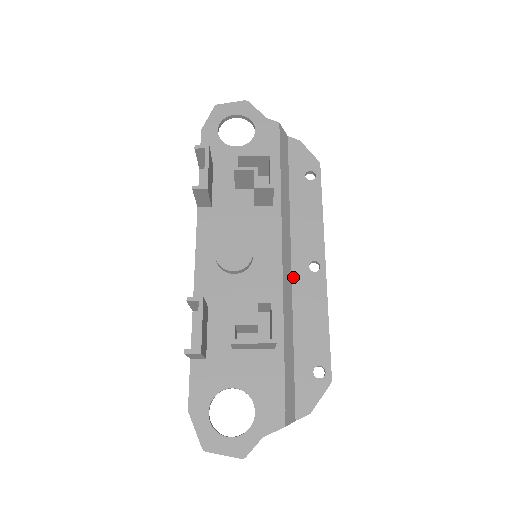
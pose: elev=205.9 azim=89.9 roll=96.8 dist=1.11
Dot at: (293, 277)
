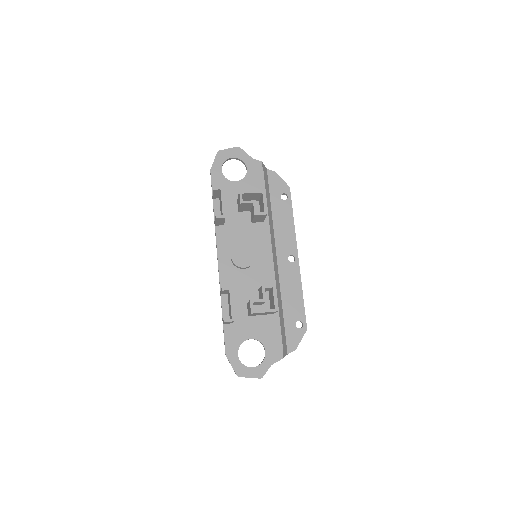
Dot at: (279, 267)
